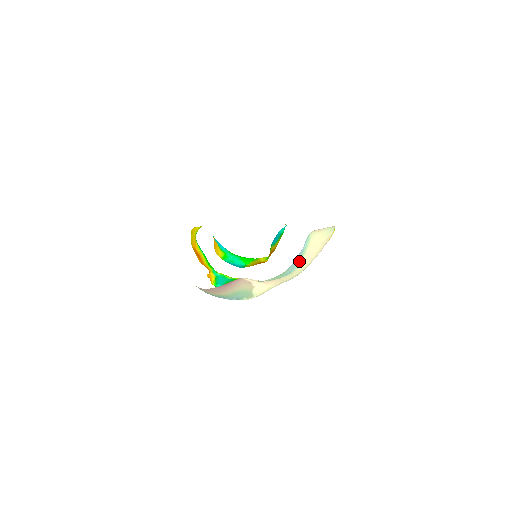
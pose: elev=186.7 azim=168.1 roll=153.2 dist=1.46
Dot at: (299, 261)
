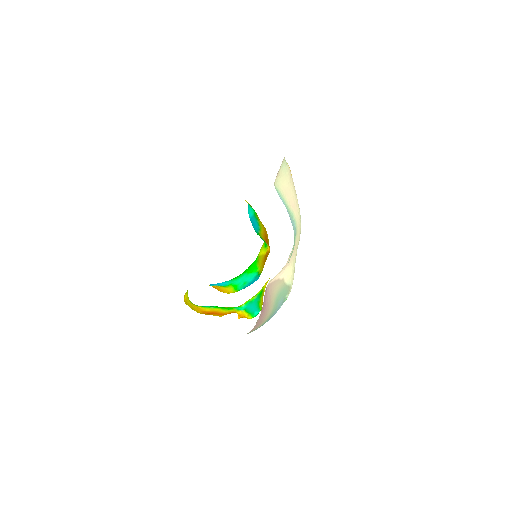
Dot at: (291, 217)
